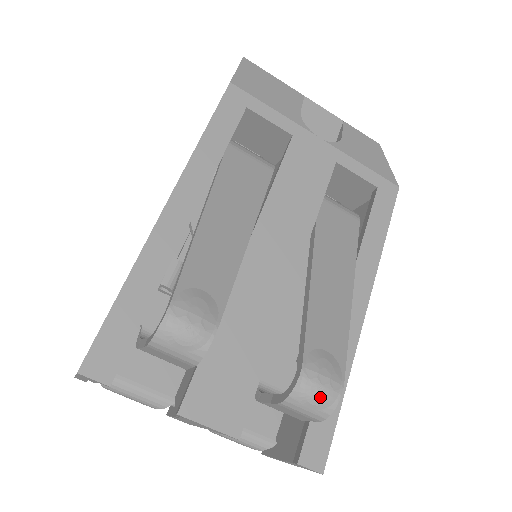
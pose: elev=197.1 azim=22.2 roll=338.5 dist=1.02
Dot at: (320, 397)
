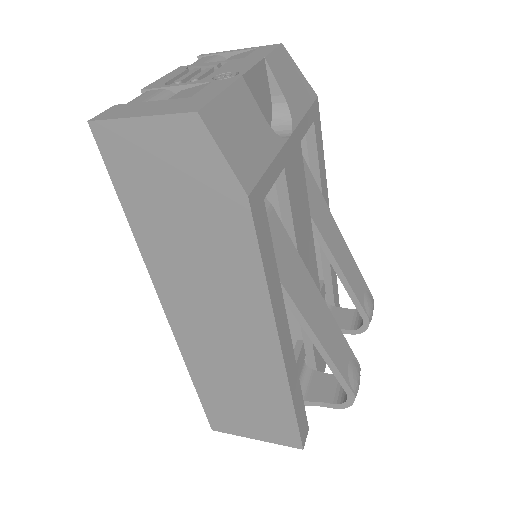
Dot at: occluded
